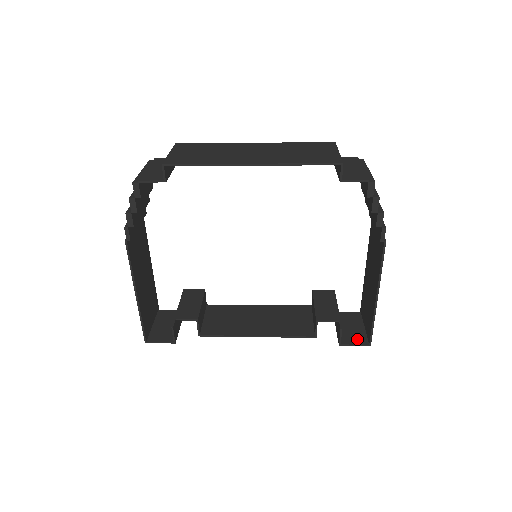
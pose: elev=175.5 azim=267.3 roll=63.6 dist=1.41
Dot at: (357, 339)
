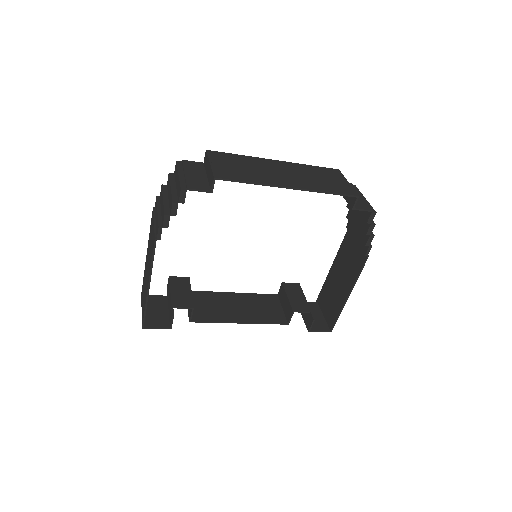
Dot at: (321, 326)
